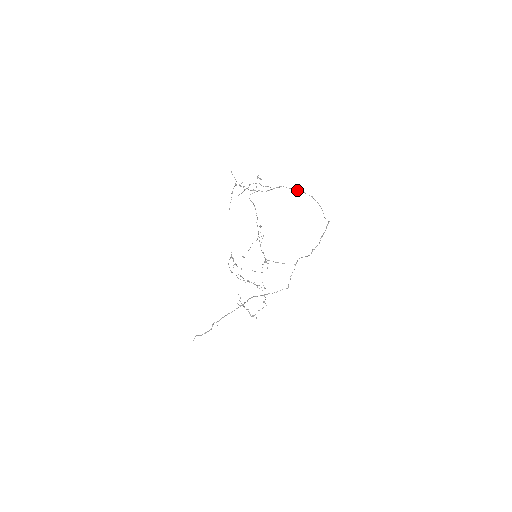
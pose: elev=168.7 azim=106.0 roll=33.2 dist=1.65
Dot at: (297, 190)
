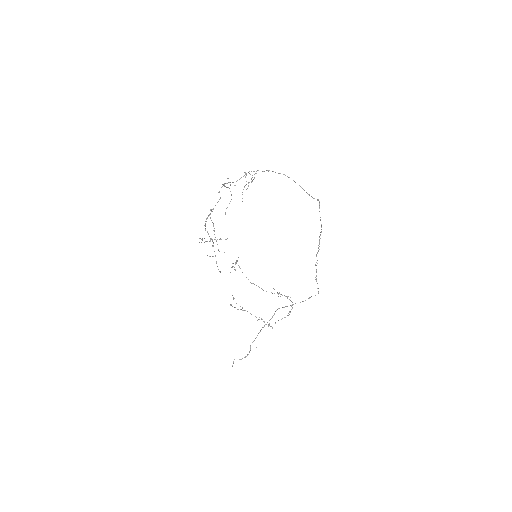
Dot at: occluded
